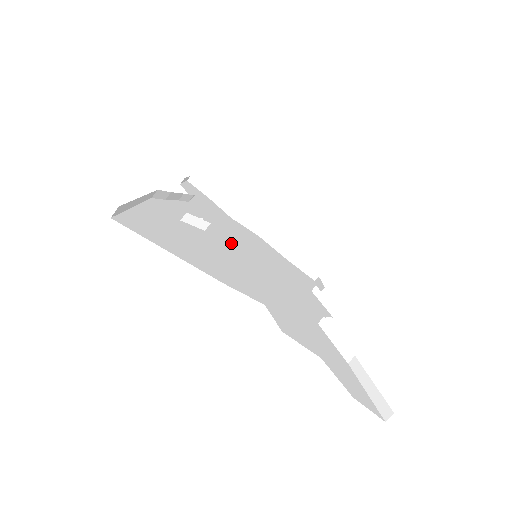
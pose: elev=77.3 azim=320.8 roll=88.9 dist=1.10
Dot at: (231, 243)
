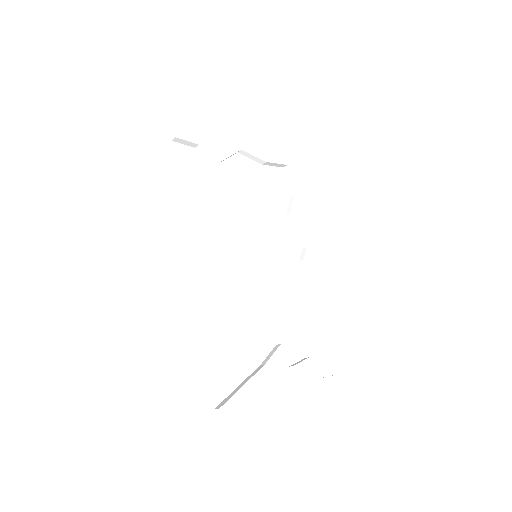
Dot at: (239, 260)
